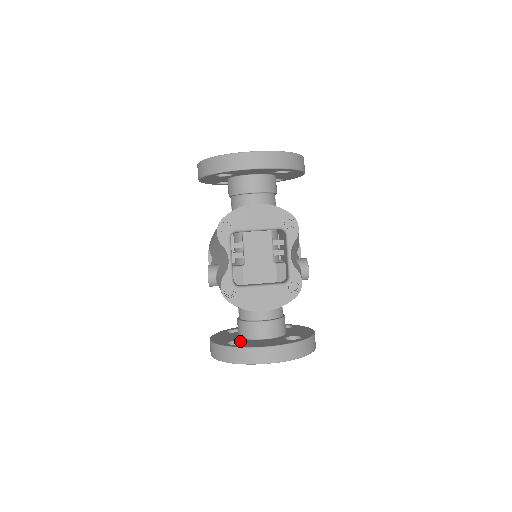
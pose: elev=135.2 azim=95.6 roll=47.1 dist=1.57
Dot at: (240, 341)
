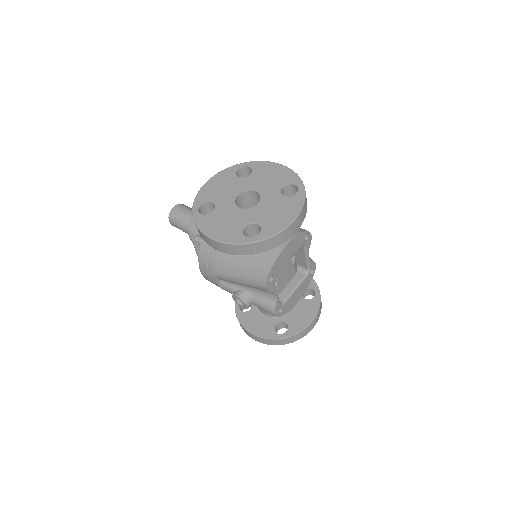
Dot at: (279, 323)
